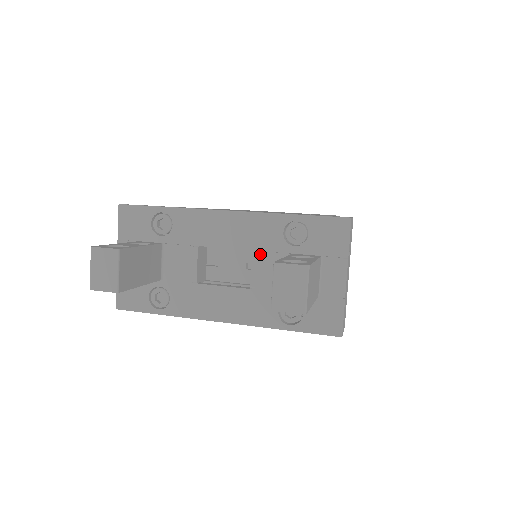
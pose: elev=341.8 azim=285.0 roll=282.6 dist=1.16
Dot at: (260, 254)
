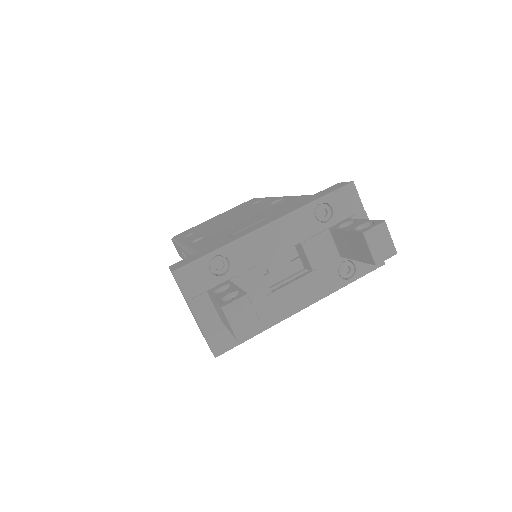
Dot at: (307, 242)
